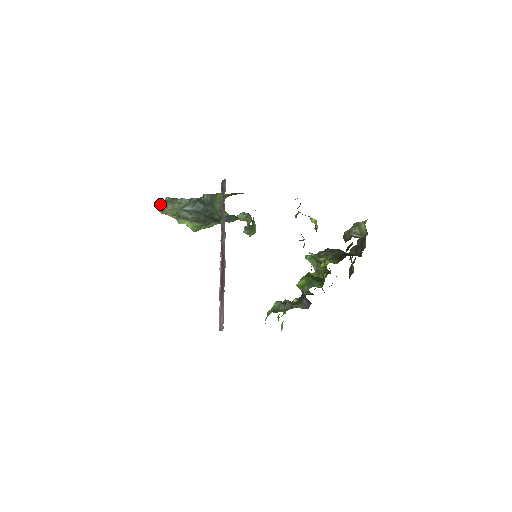
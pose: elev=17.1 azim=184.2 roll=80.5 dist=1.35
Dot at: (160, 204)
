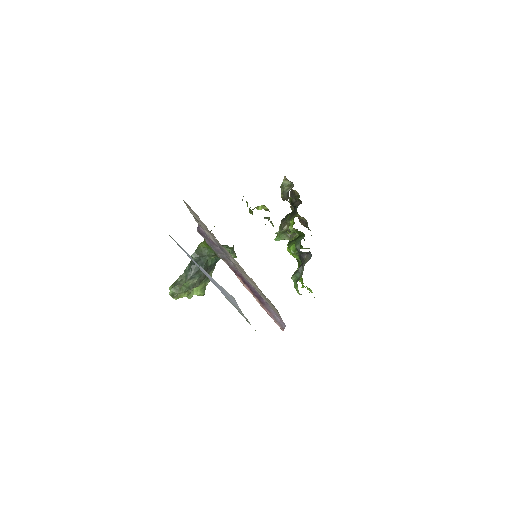
Dot at: (171, 293)
